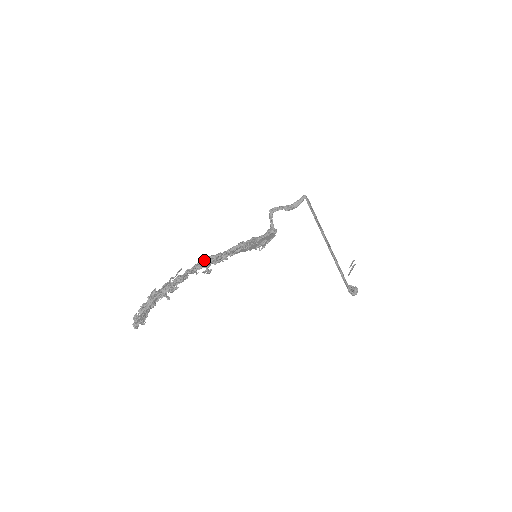
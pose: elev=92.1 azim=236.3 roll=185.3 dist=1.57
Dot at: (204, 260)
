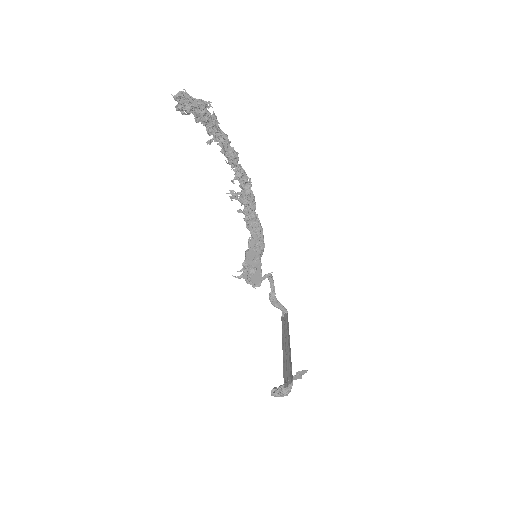
Dot at: (250, 186)
